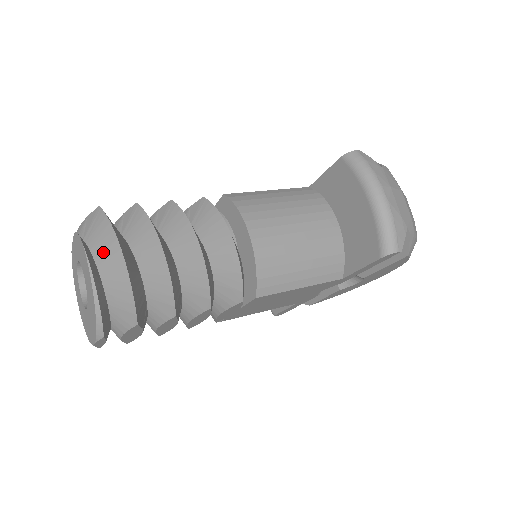
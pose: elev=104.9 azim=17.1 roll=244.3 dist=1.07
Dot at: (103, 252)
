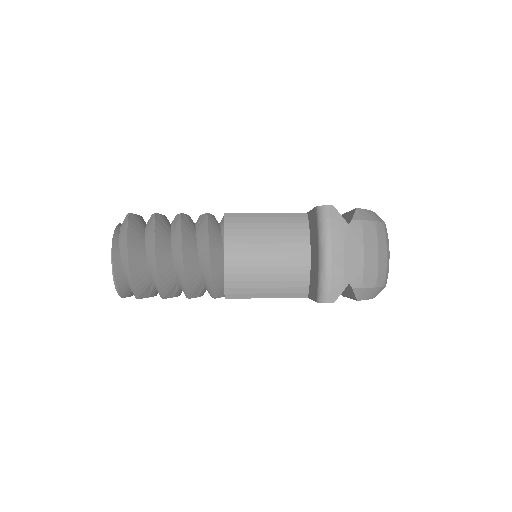
Dot at: (122, 249)
